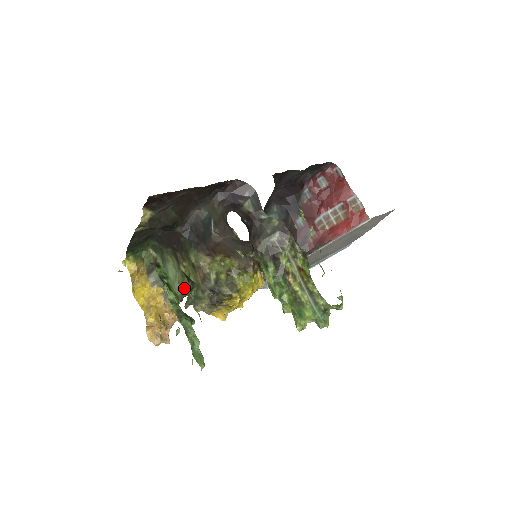
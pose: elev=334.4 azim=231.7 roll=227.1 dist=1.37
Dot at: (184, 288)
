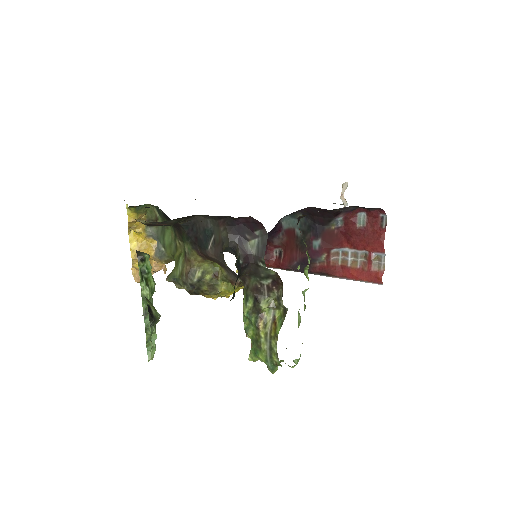
Dot at: (174, 257)
